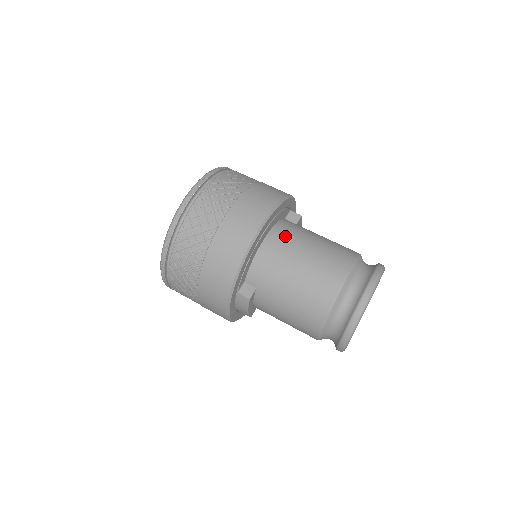
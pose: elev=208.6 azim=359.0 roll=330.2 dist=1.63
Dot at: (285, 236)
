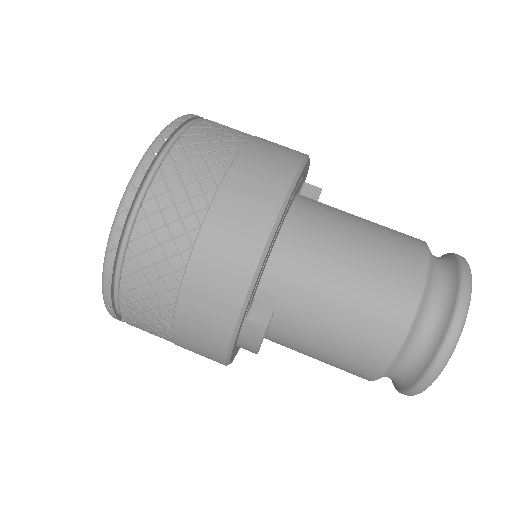
Dot at: (314, 218)
